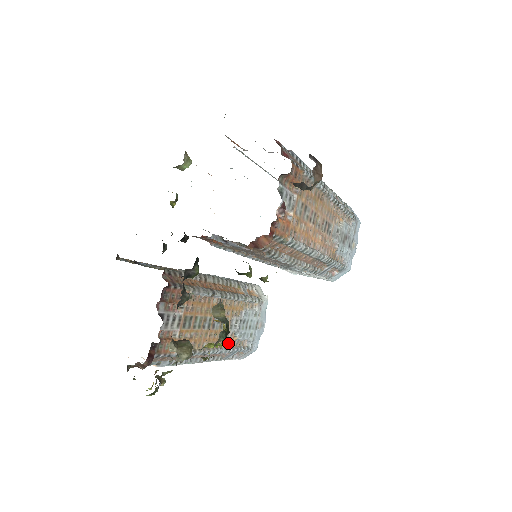
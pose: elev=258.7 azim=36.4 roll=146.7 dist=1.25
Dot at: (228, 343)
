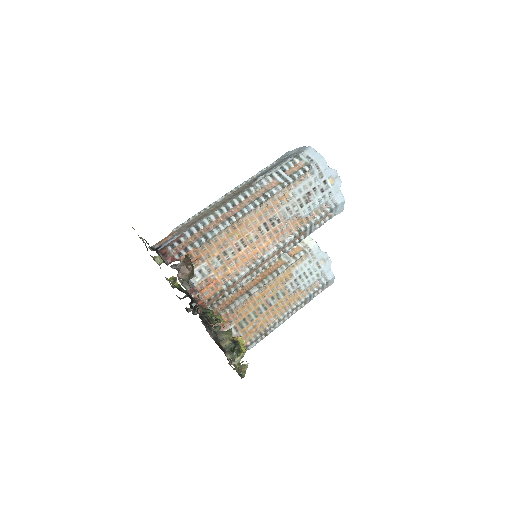
Dot at: (297, 299)
